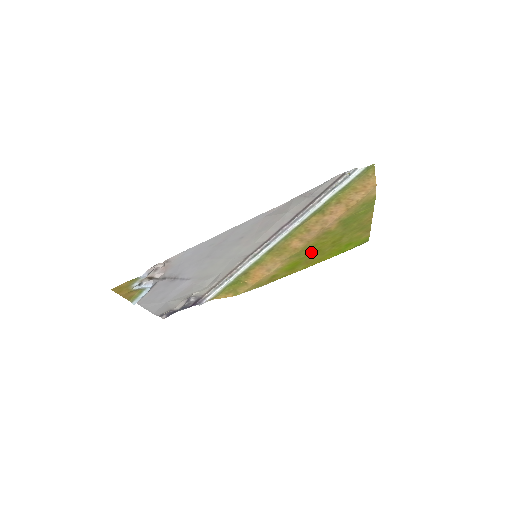
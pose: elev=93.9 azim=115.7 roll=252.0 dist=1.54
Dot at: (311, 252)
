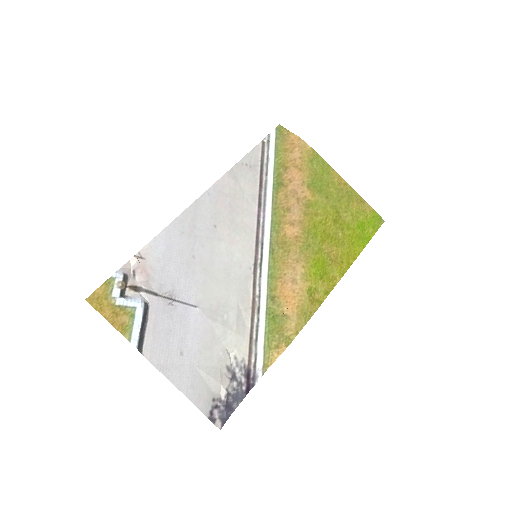
Dot at: (321, 240)
